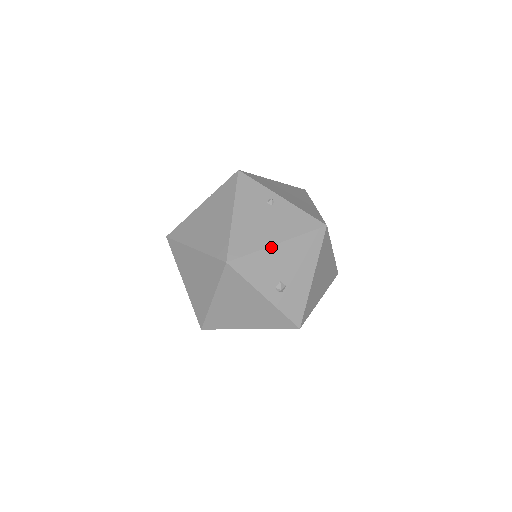
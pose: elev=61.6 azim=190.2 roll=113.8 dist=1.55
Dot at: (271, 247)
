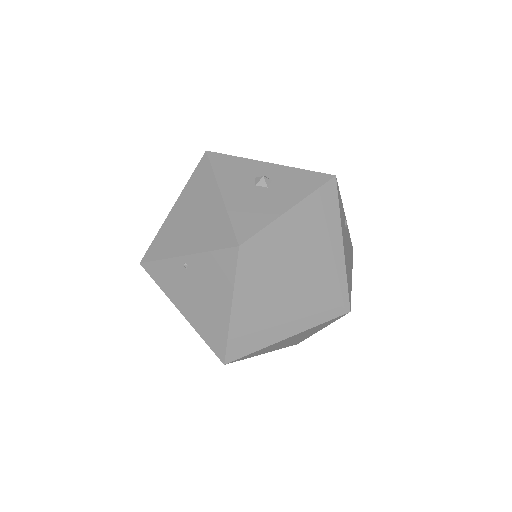
Dot at: (351, 282)
